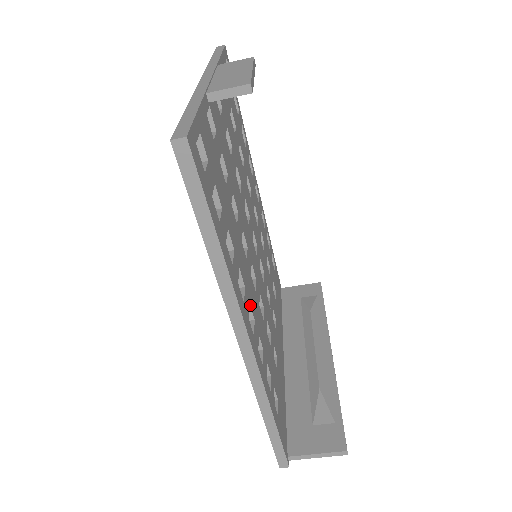
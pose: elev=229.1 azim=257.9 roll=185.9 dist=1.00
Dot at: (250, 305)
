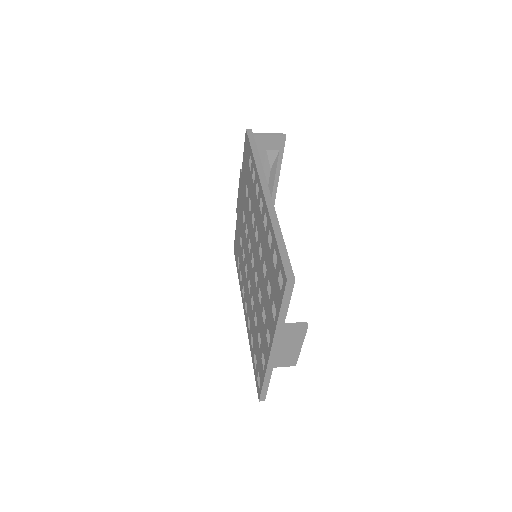
Dot at: occluded
